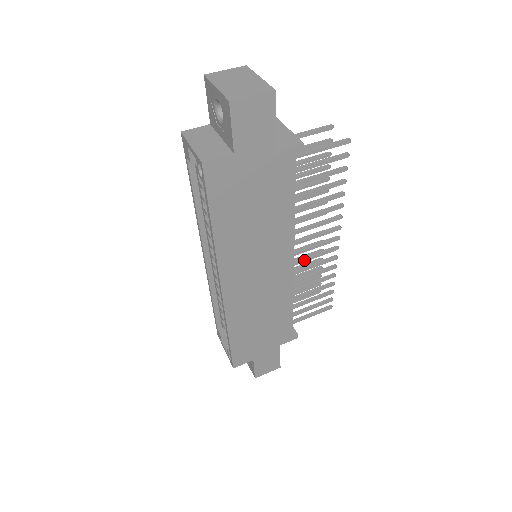
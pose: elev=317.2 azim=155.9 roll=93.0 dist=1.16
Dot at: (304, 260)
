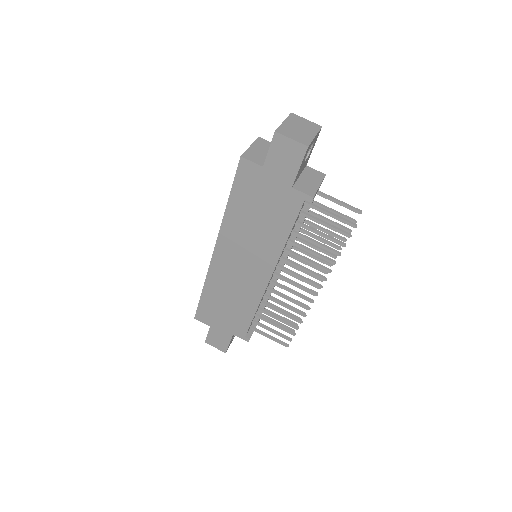
Dot at: (283, 287)
